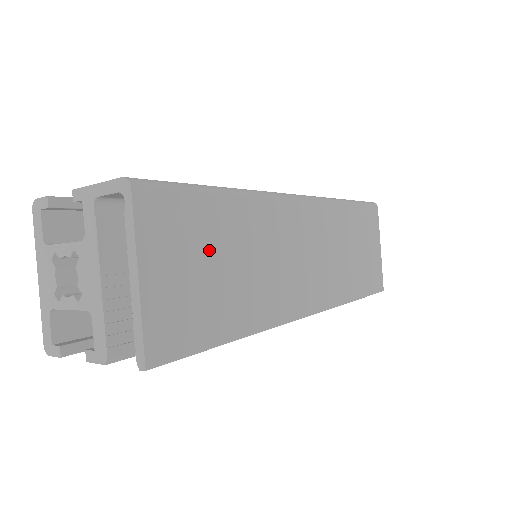
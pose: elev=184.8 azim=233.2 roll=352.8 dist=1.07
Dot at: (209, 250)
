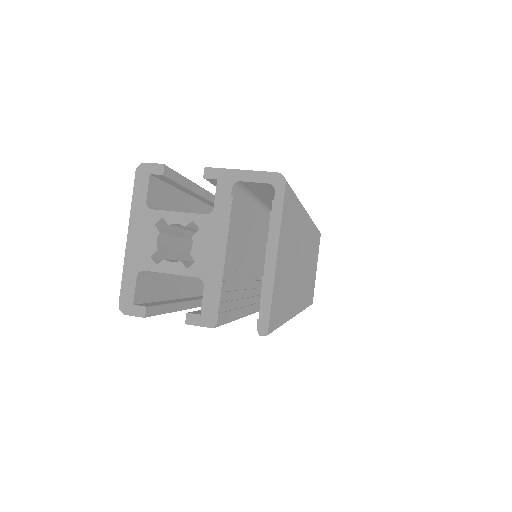
Dot at: (290, 245)
